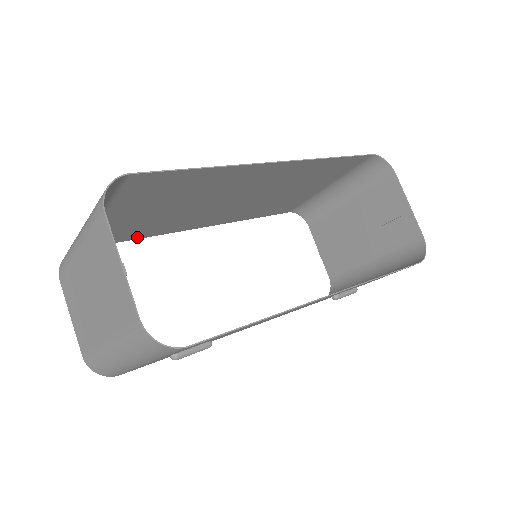
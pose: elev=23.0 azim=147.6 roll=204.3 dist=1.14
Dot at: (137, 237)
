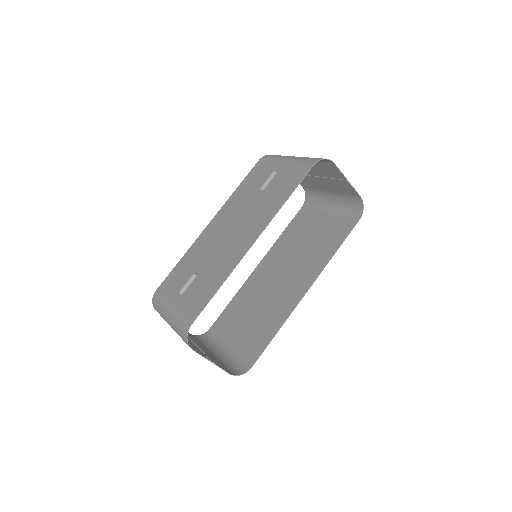
Dot at: (179, 264)
